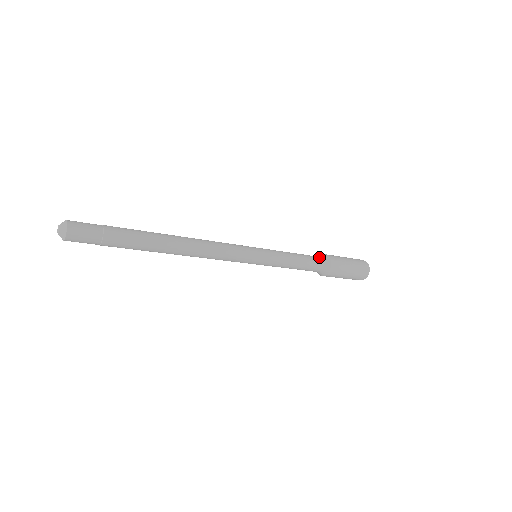
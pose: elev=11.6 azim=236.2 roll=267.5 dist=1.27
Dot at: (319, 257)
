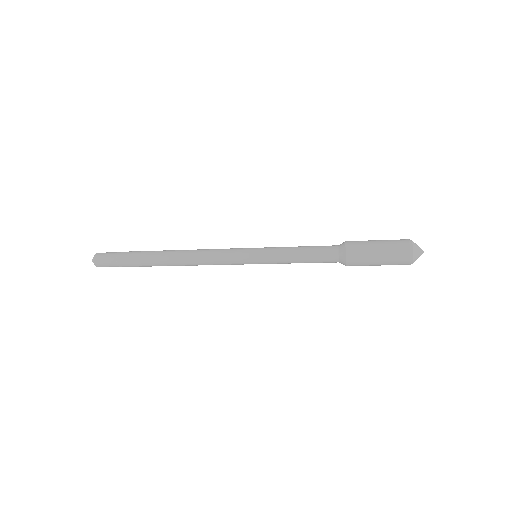
Dot at: (334, 247)
